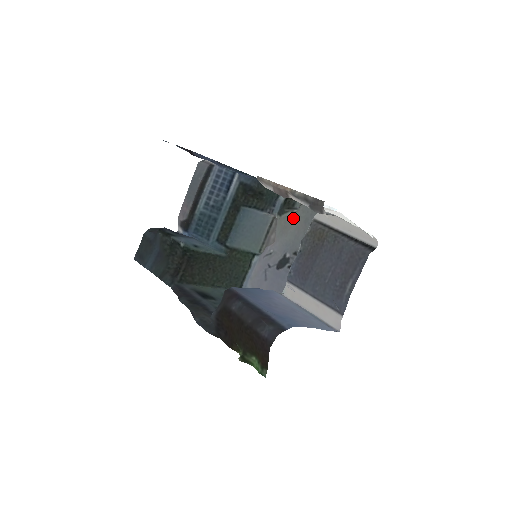
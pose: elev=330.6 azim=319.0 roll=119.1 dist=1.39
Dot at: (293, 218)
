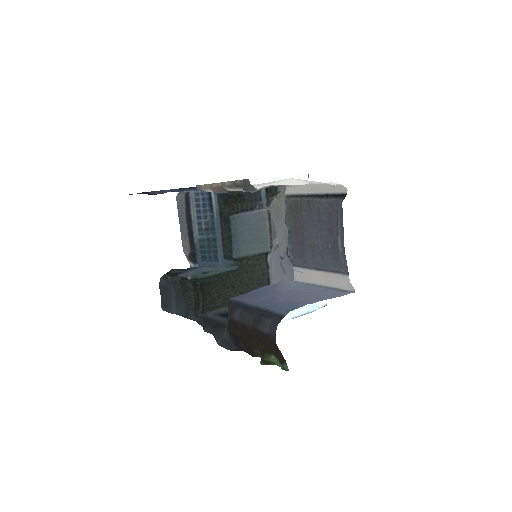
Dot at: (280, 203)
